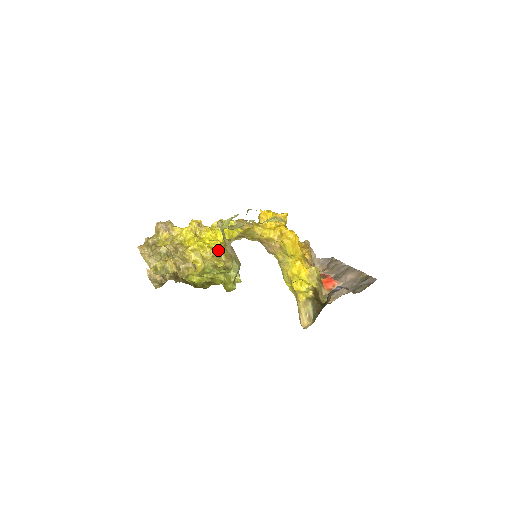
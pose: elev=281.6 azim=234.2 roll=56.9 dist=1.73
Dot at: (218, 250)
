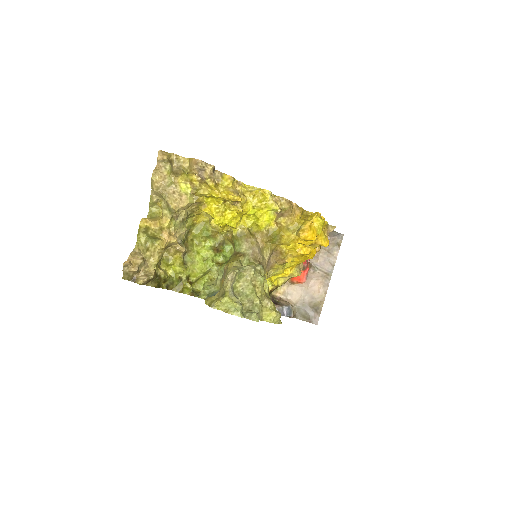
Dot at: (230, 229)
